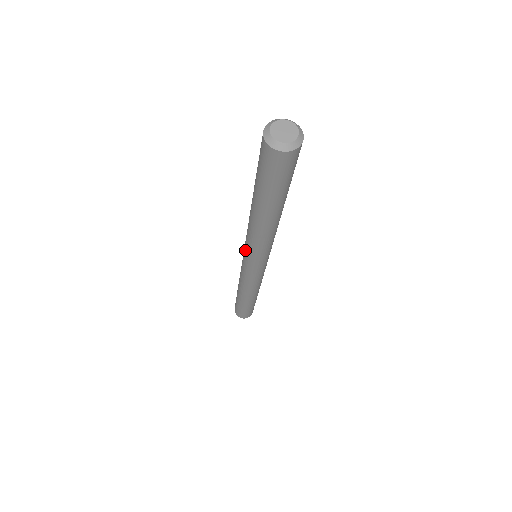
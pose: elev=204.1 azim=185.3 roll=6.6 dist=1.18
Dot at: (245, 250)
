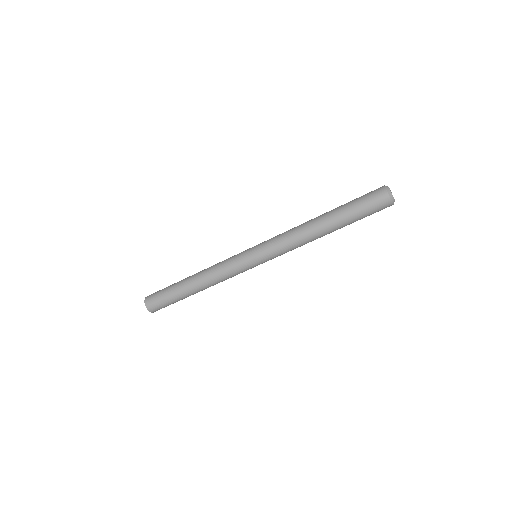
Dot at: (265, 242)
